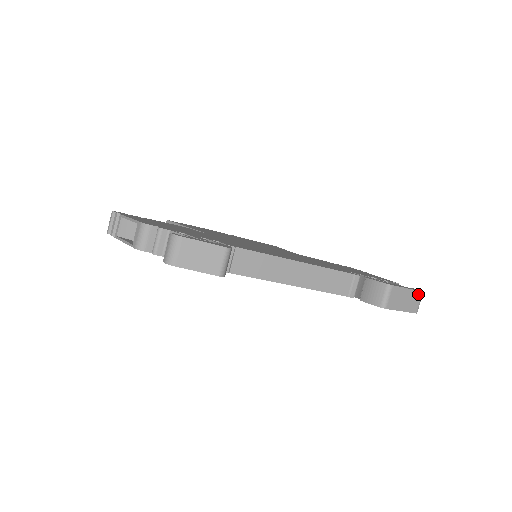
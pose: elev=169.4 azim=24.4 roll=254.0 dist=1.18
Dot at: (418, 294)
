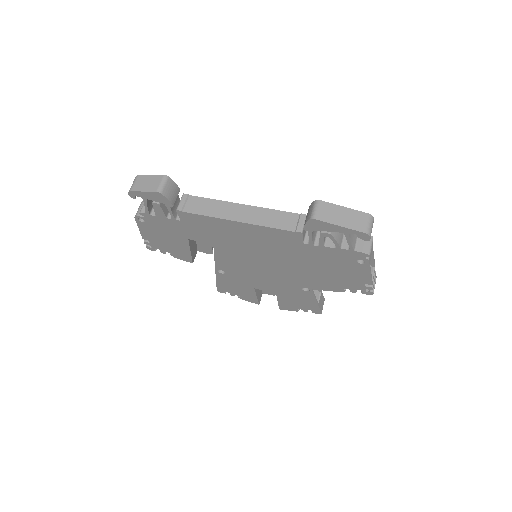
Dot at: (362, 215)
